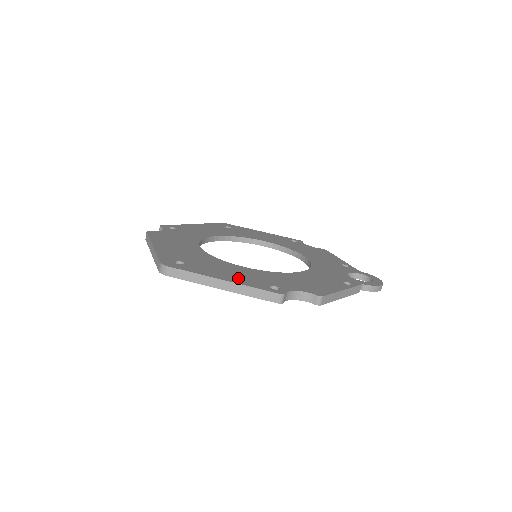
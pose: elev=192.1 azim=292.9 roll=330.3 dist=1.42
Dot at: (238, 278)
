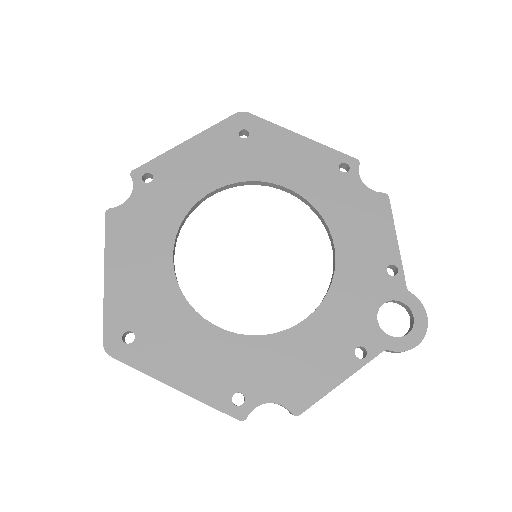
Dot at: (196, 376)
